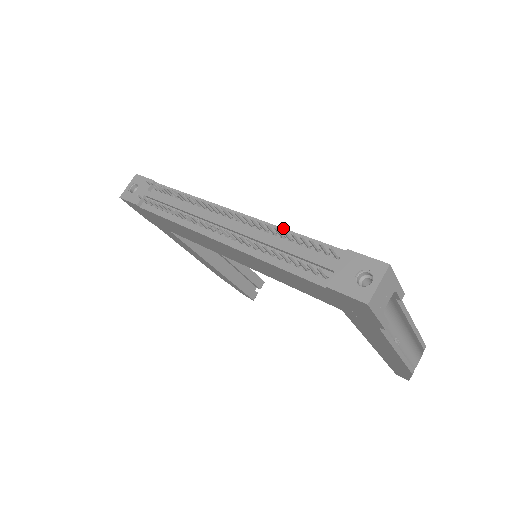
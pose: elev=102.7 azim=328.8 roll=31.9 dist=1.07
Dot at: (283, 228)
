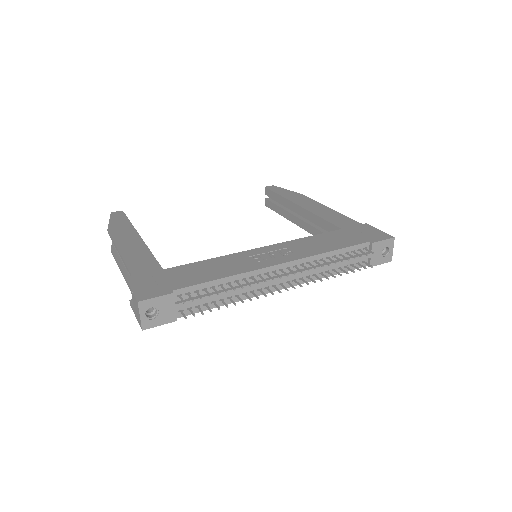
Dot at: (325, 253)
